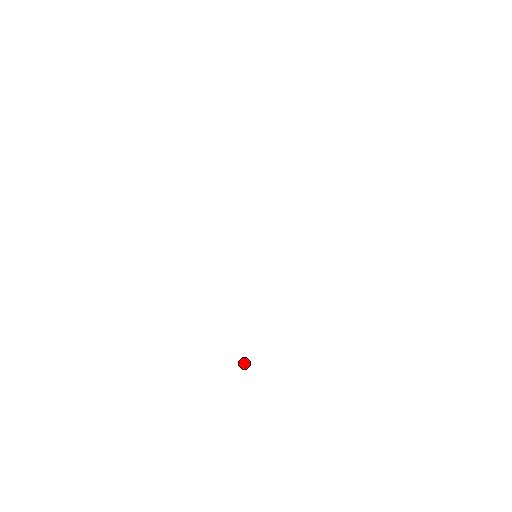
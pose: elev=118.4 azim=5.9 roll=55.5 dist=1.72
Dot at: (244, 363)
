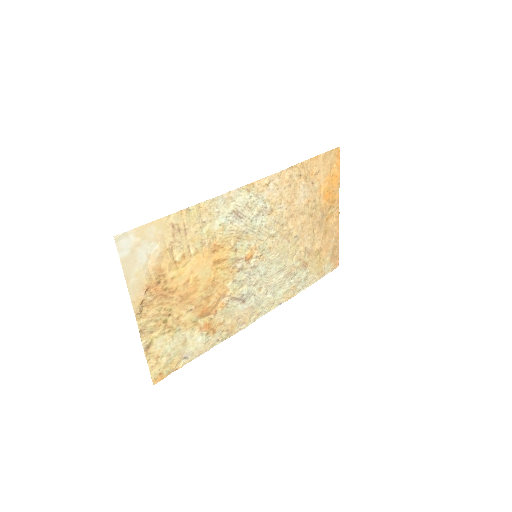
Dot at: (163, 350)
